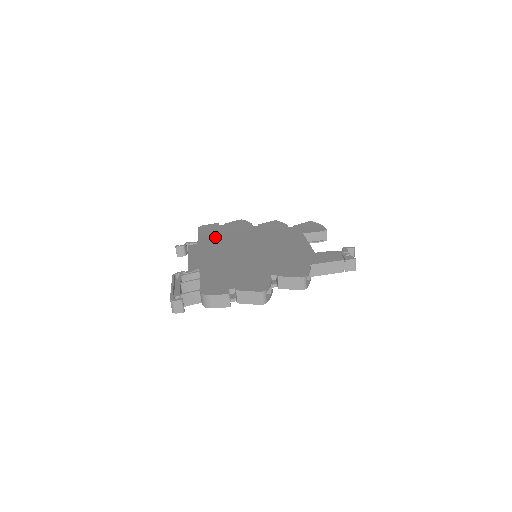
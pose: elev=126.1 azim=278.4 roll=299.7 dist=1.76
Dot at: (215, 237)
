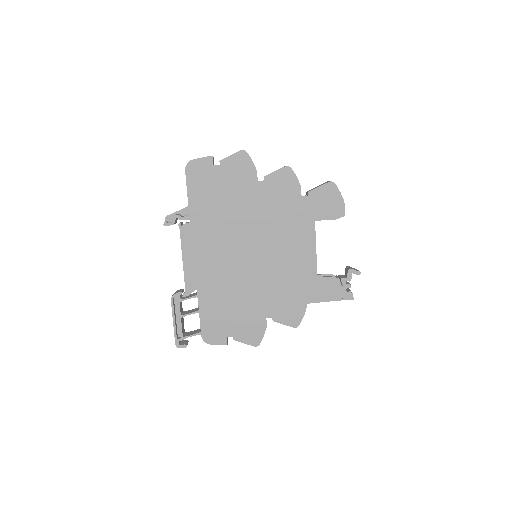
Dot at: (210, 208)
